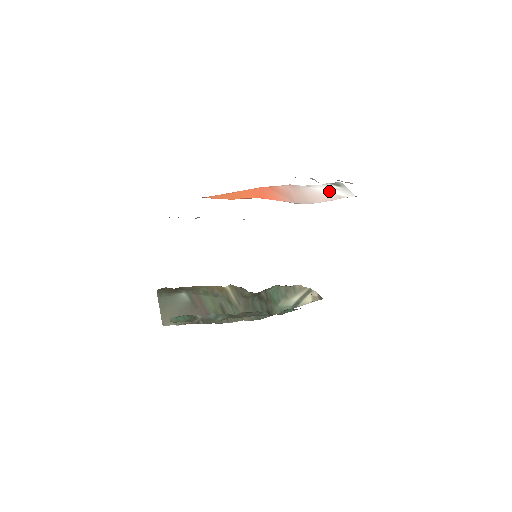
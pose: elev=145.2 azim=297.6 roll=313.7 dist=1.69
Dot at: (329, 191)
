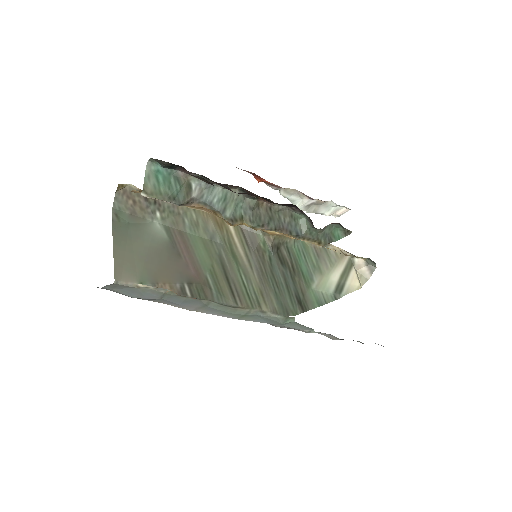
Dot at: occluded
